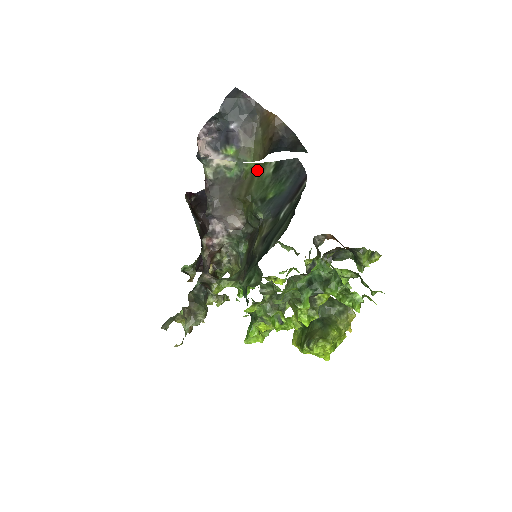
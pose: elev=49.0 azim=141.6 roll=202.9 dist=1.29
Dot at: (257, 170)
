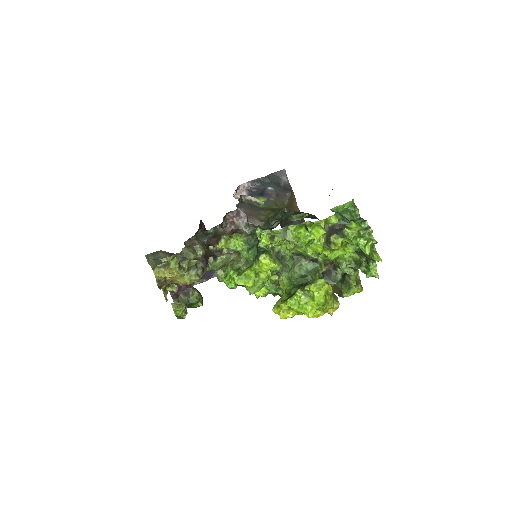
Dot at: (282, 209)
